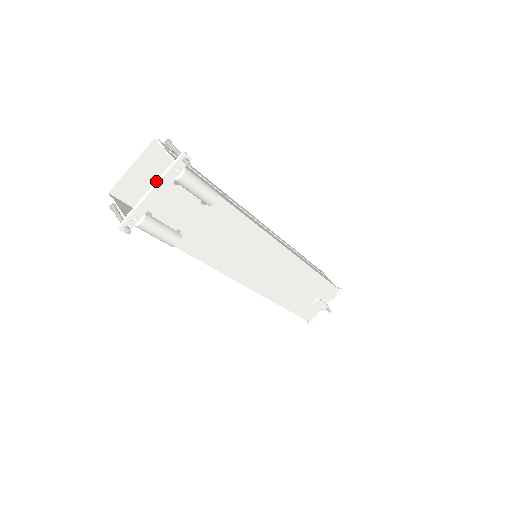
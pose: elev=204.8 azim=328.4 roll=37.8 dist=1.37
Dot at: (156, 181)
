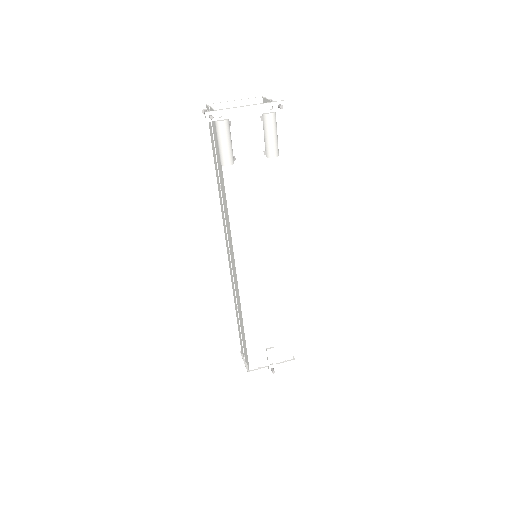
Dot at: occluded
